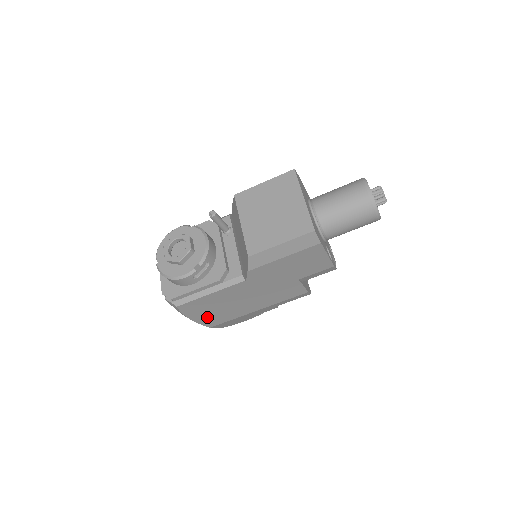
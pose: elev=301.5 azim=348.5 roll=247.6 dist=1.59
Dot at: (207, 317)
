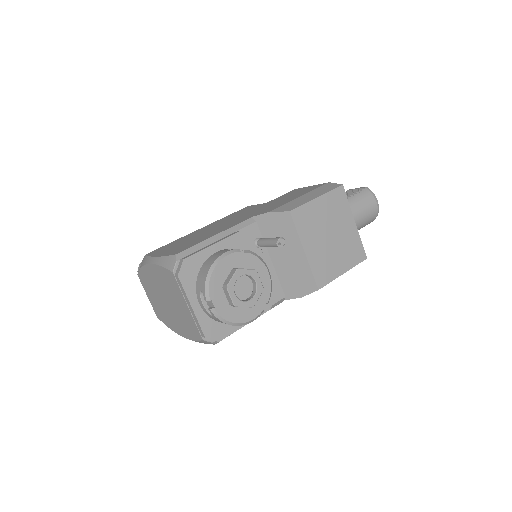
Dot at: occluded
